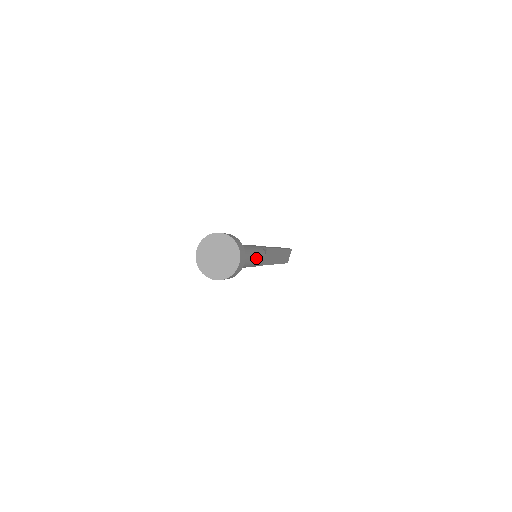
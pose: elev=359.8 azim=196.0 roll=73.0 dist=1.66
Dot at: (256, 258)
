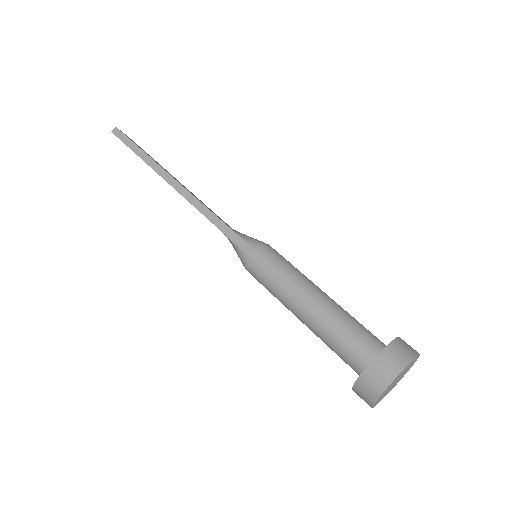
Dot at: (306, 278)
